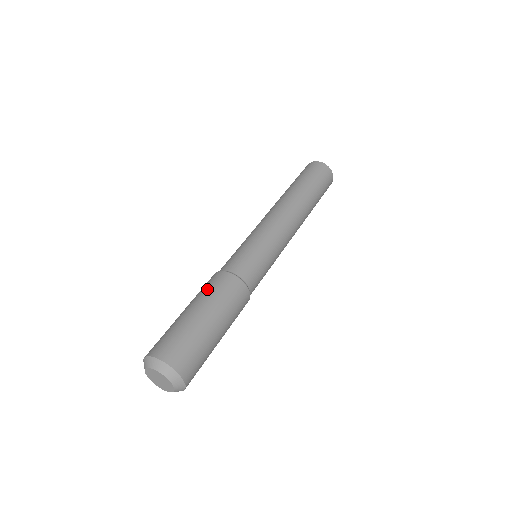
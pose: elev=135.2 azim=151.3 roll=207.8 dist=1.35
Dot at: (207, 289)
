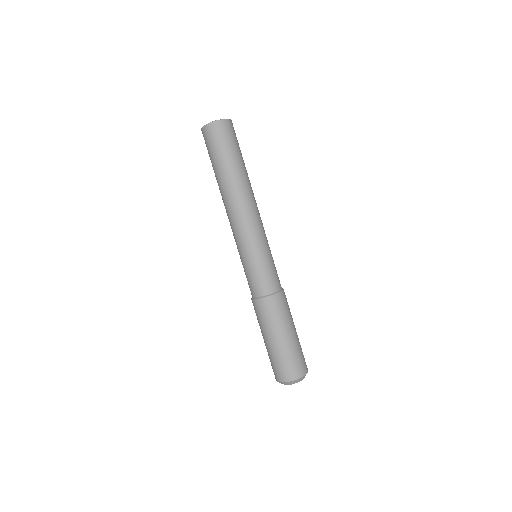
Dot at: (283, 314)
